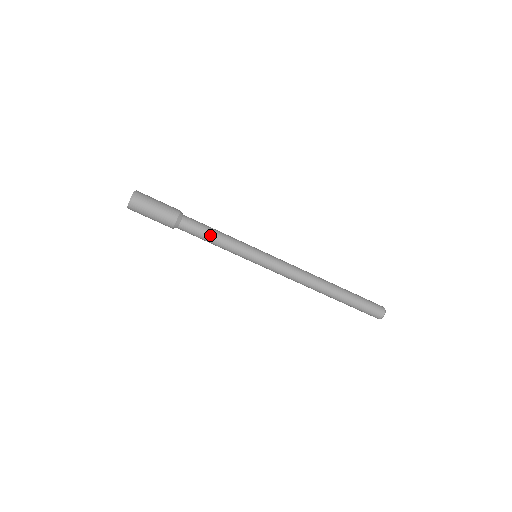
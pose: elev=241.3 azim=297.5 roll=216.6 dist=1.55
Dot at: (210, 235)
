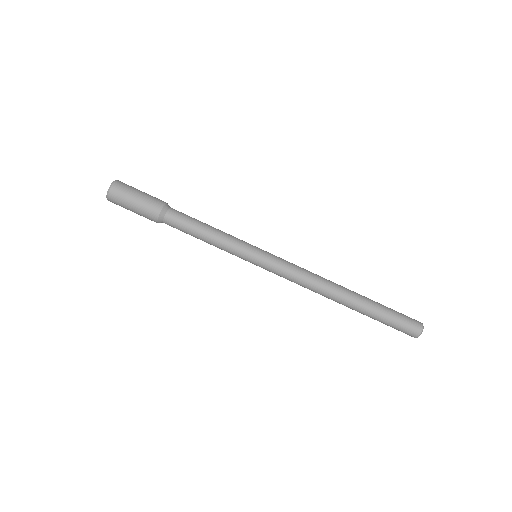
Dot at: (202, 224)
